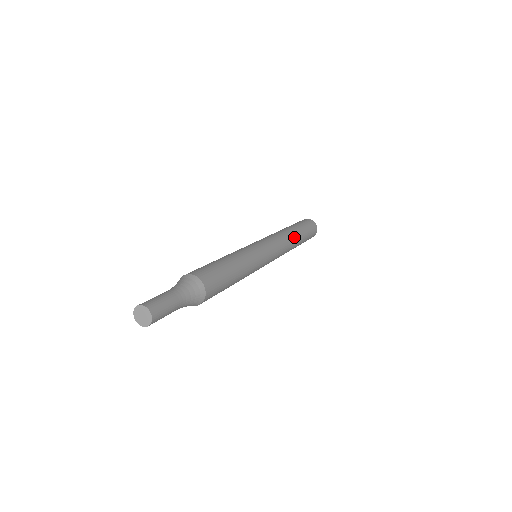
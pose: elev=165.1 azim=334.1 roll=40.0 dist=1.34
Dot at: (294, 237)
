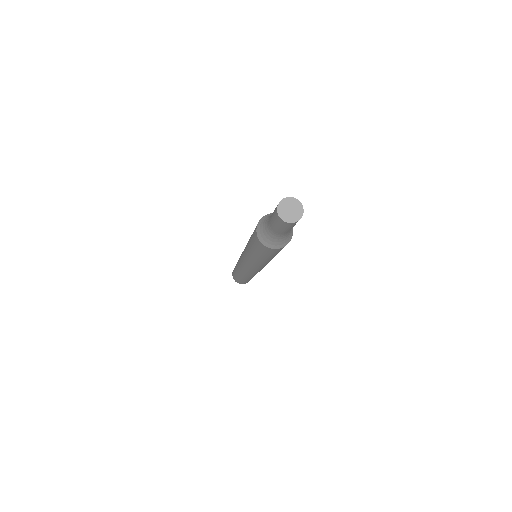
Dot at: occluded
